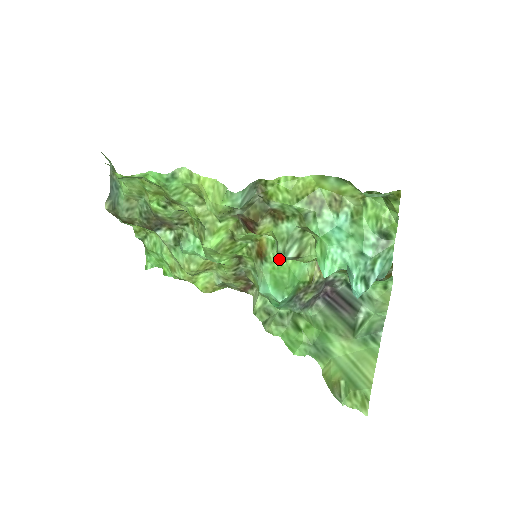
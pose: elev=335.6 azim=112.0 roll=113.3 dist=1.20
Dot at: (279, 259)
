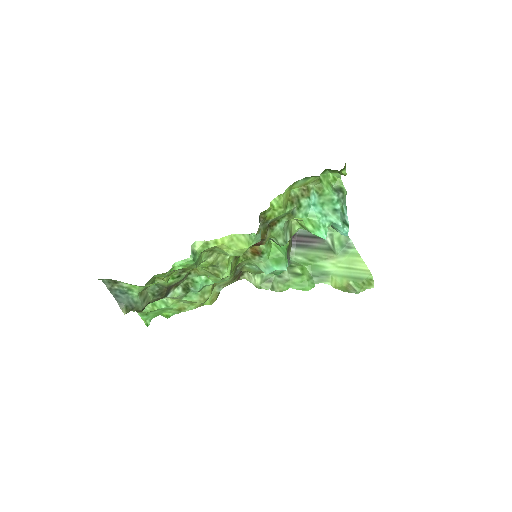
Dot at: (268, 246)
